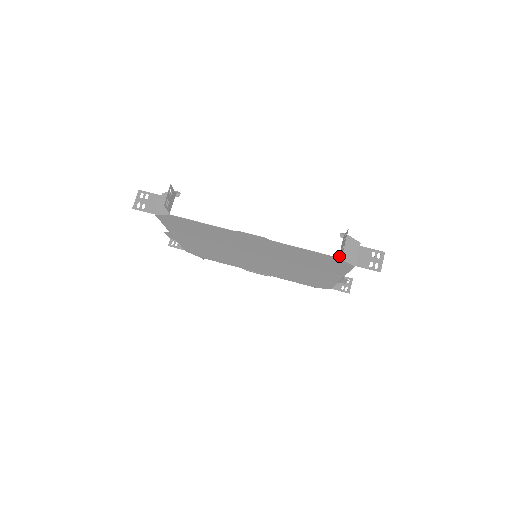
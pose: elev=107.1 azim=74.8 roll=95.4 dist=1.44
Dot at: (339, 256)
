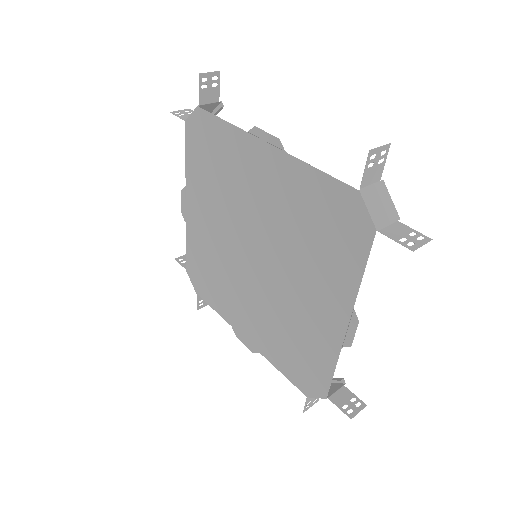
Dot at: (360, 189)
